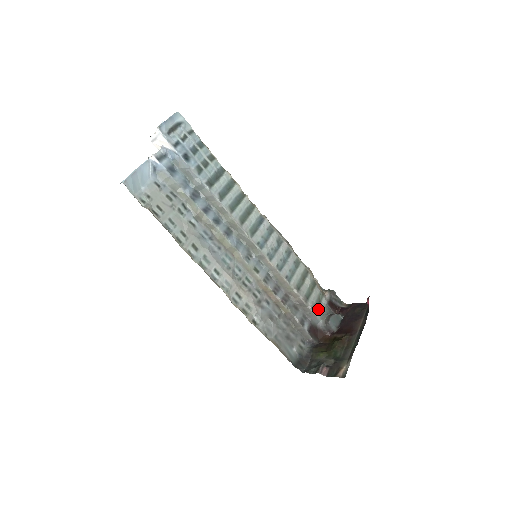
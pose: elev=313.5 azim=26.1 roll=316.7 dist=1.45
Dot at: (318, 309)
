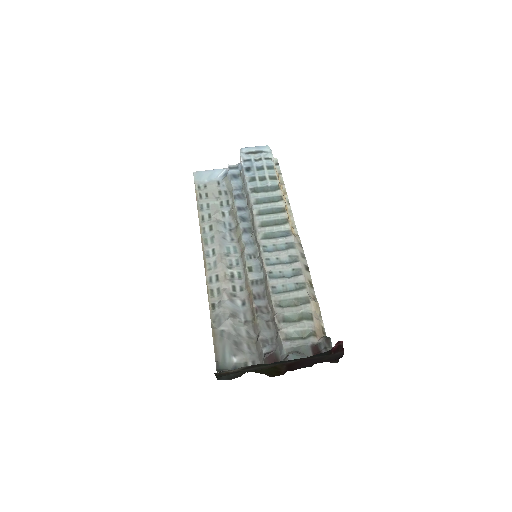
Dot at: (292, 341)
